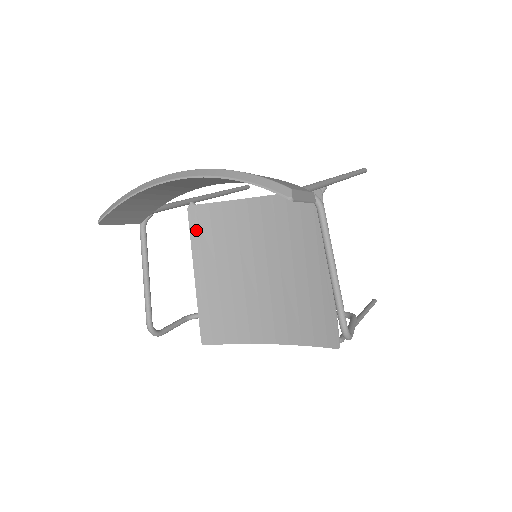
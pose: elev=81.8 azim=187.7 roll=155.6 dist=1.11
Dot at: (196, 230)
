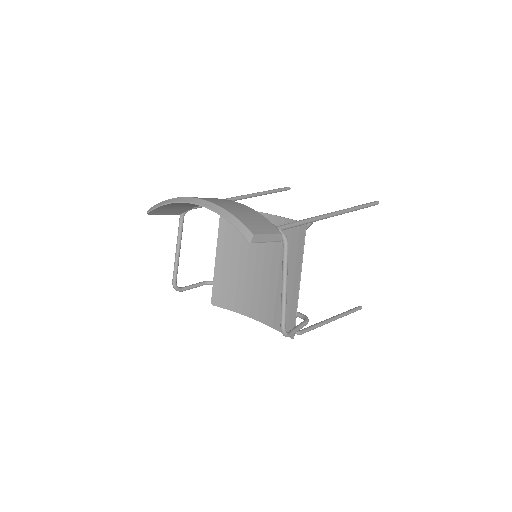
Dot at: (223, 224)
